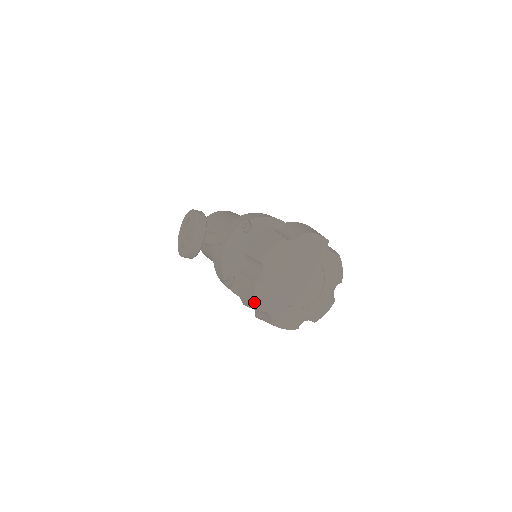
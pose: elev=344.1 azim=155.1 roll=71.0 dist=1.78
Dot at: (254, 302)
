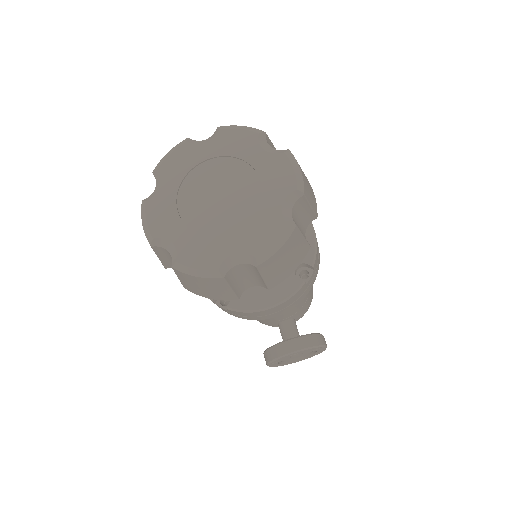
Dot at: occluded
